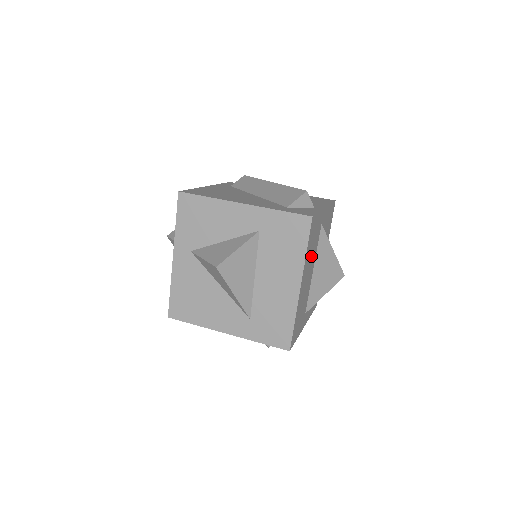
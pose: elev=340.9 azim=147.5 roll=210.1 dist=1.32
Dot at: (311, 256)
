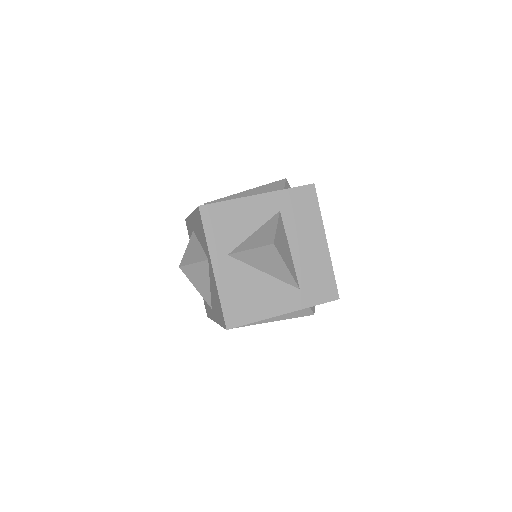
Dot at: occluded
